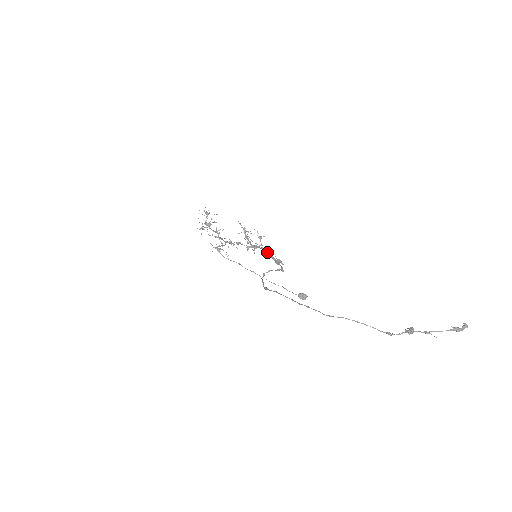
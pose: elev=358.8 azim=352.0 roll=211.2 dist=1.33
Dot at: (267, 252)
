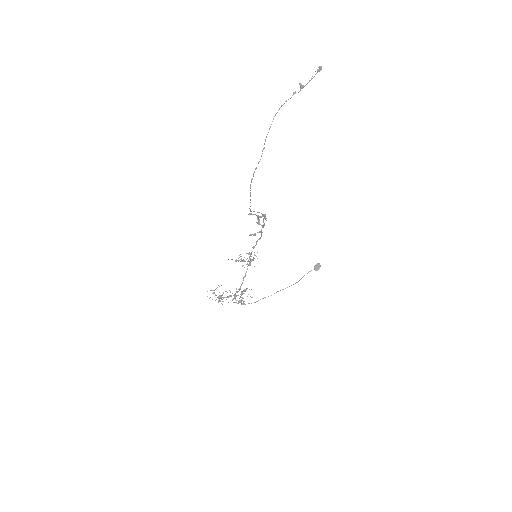
Dot at: (253, 234)
